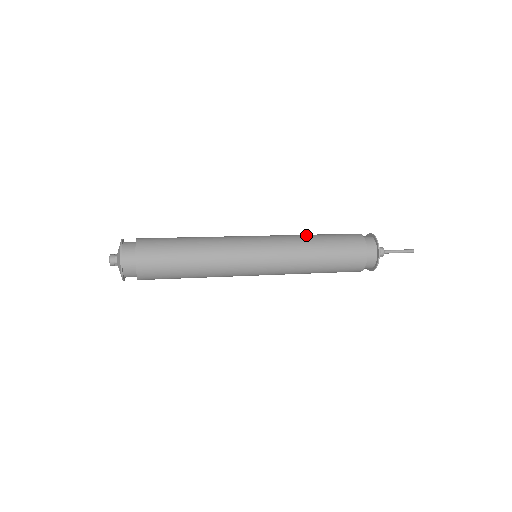
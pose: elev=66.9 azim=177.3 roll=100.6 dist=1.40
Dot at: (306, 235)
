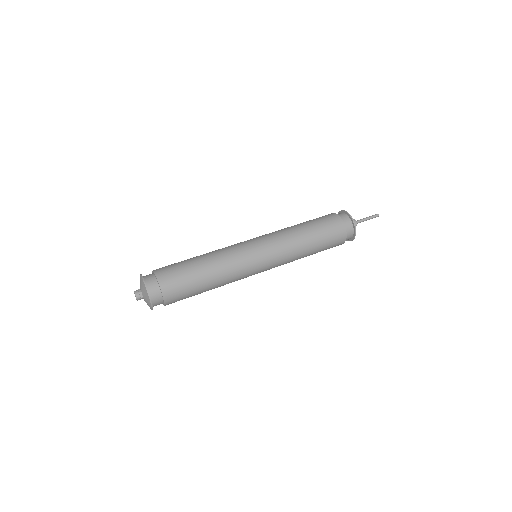
Dot at: (295, 228)
